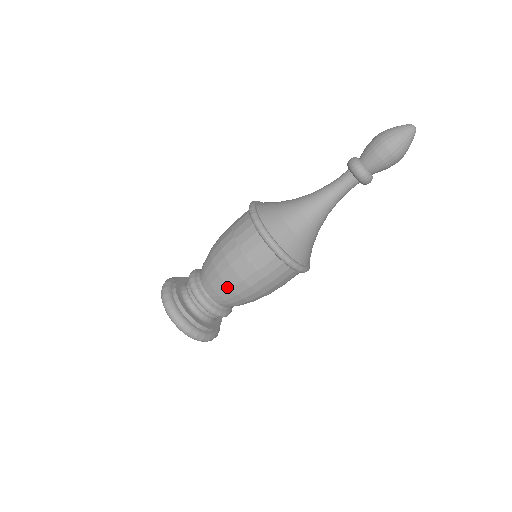
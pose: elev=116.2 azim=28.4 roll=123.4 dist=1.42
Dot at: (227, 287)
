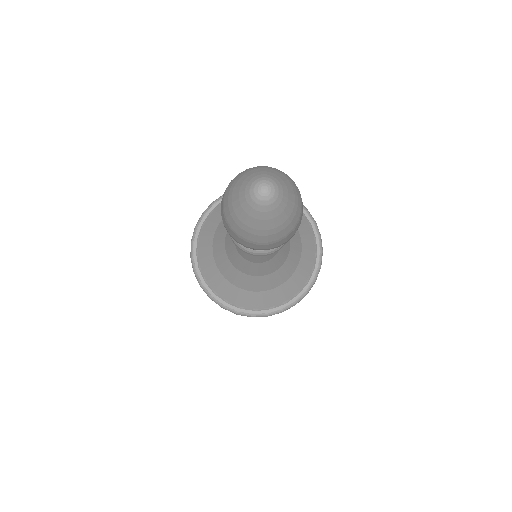
Dot at: occluded
